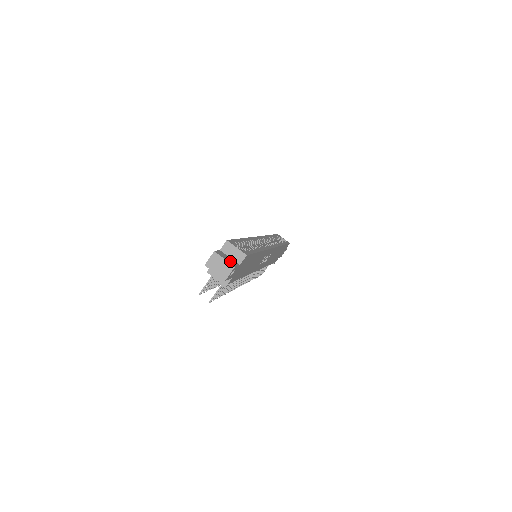
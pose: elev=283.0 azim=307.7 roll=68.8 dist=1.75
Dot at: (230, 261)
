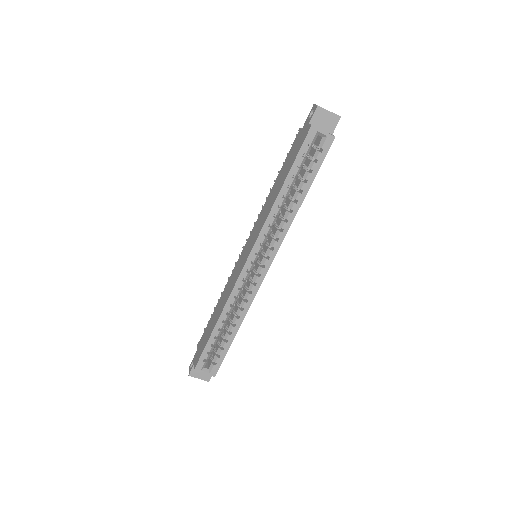
Dot at: (204, 376)
